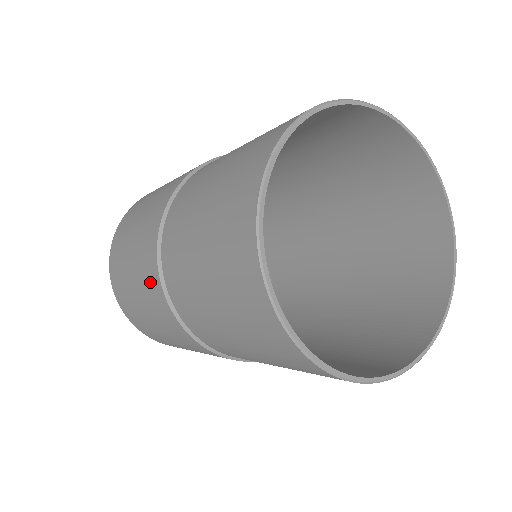
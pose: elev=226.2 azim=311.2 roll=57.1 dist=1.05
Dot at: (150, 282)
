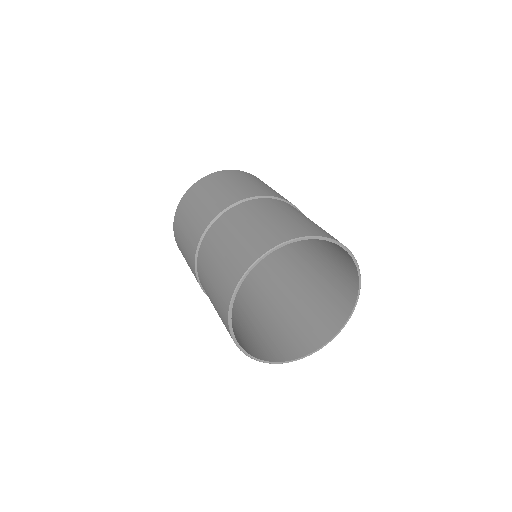
Dot at: (207, 215)
